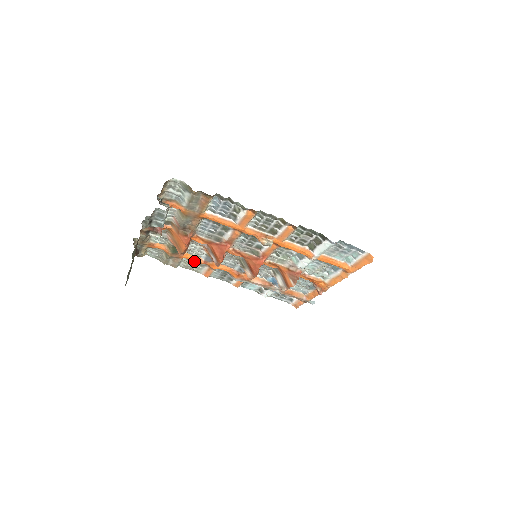
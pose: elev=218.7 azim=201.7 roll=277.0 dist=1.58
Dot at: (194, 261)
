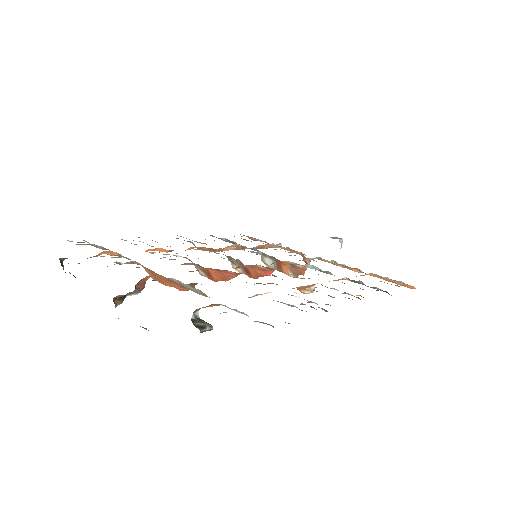
Dot at: (147, 244)
